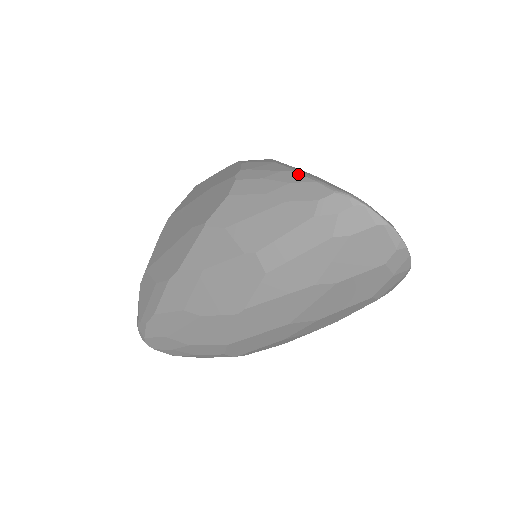
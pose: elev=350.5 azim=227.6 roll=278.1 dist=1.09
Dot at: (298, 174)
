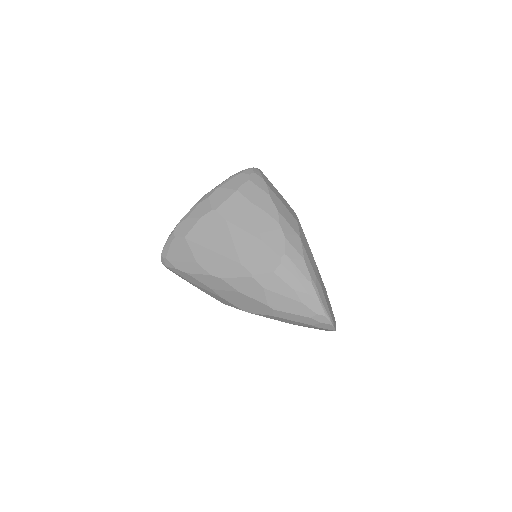
Dot at: (314, 290)
